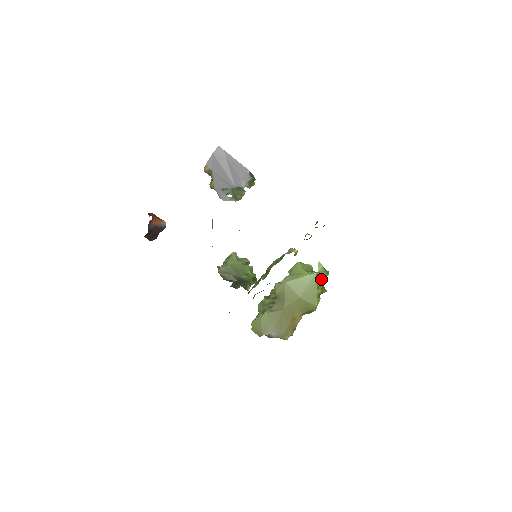
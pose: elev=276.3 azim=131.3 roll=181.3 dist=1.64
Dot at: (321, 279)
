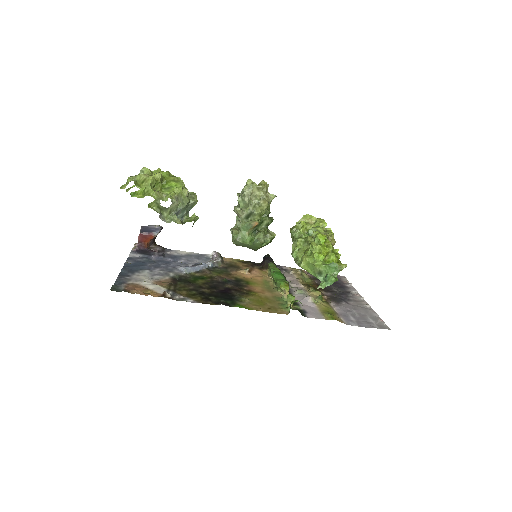
Dot at: occluded
